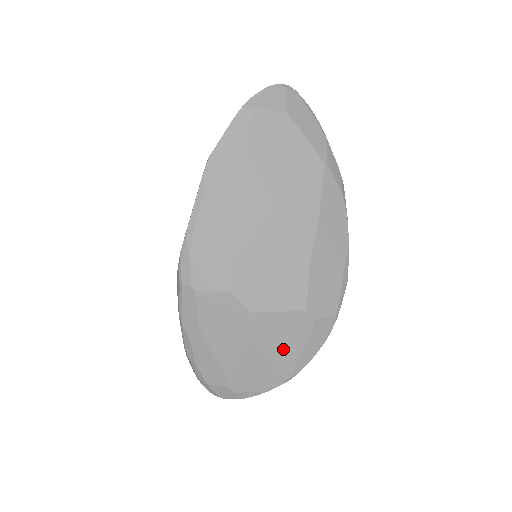
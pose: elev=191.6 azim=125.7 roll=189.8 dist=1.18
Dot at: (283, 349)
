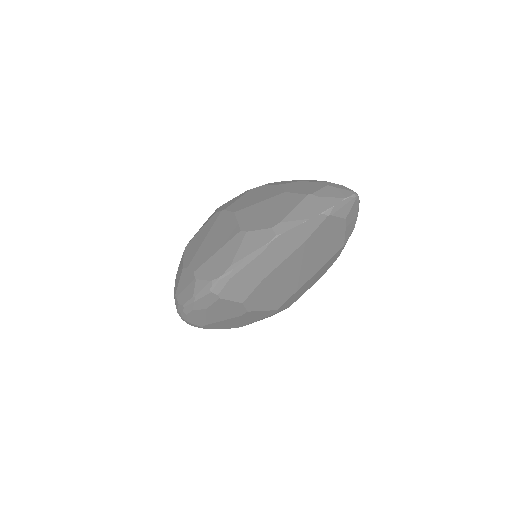
Dot at: (250, 320)
